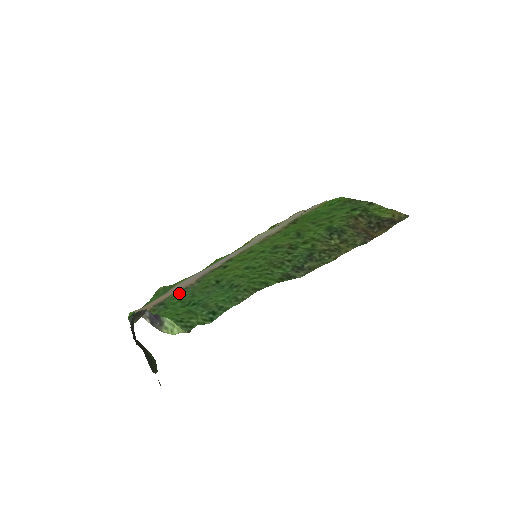
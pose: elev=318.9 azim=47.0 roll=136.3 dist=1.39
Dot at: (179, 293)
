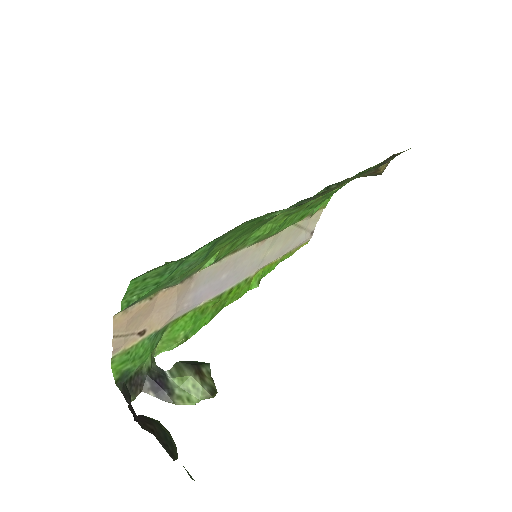
Dot at: (156, 290)
